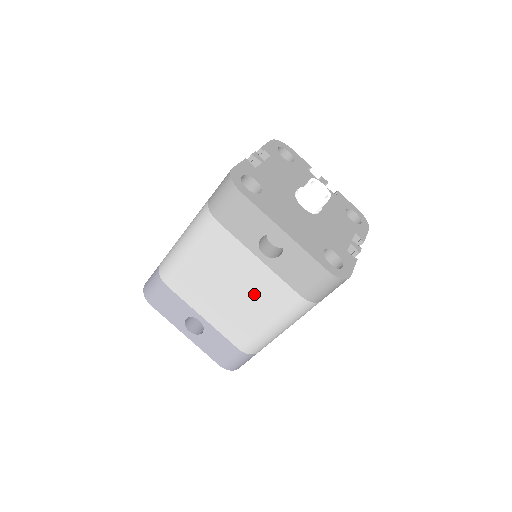
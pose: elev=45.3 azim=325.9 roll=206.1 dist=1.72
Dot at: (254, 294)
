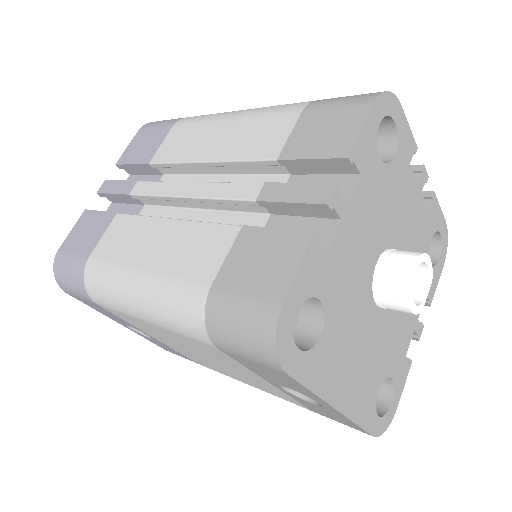
Dot at: (244, 378)
